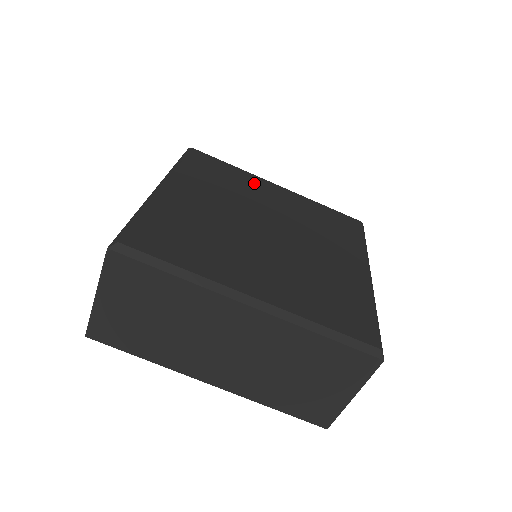
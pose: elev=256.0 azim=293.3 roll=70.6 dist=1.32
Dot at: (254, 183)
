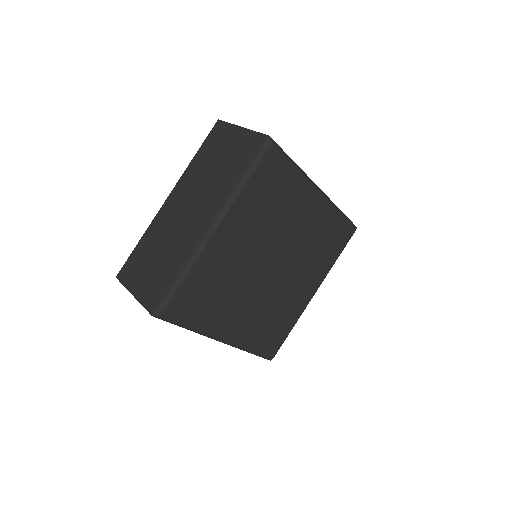
Dot at: (299, 197)
